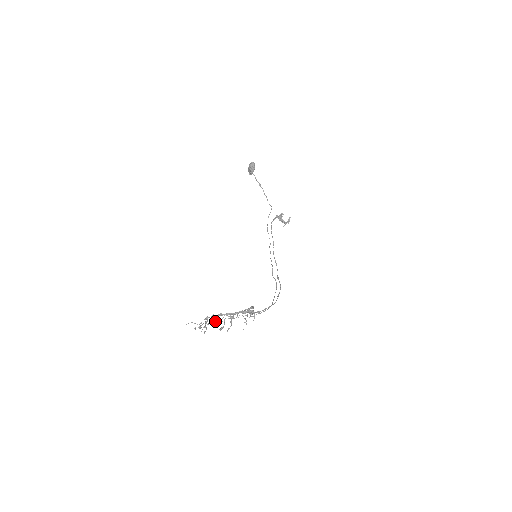
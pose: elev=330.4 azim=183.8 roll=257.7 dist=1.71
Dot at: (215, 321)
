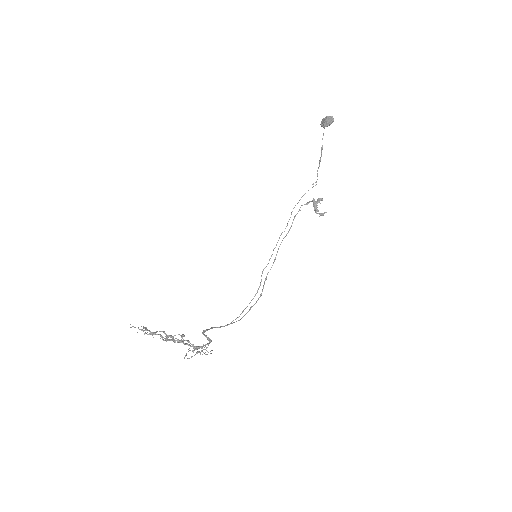
Dot at: occluded
